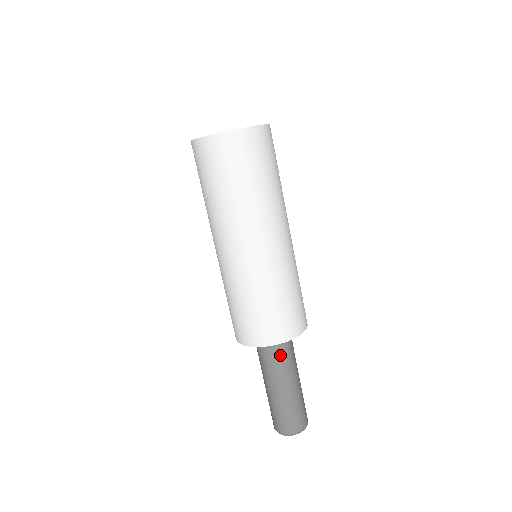
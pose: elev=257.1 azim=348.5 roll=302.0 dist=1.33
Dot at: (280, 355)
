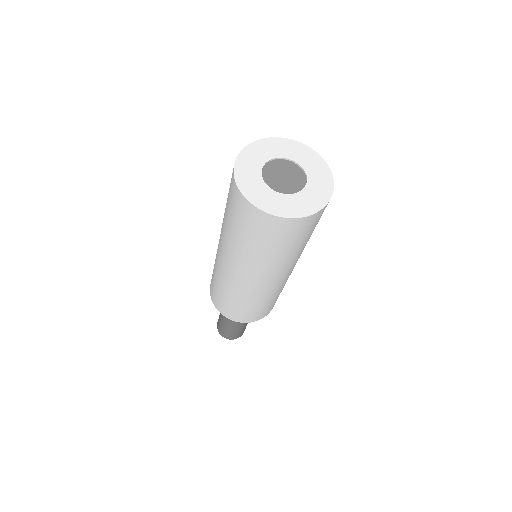
Dot at: occluded
